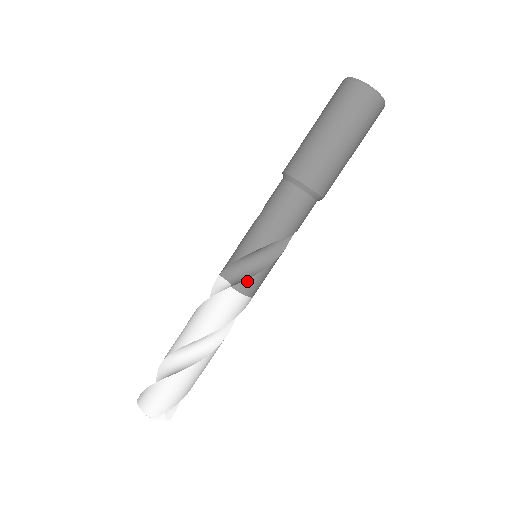
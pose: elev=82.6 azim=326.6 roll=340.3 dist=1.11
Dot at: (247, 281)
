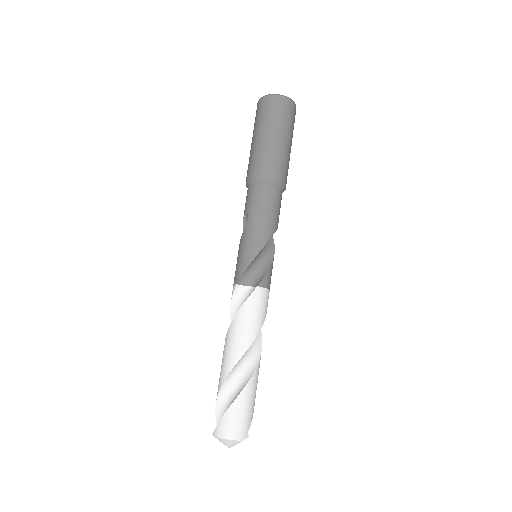
Dot at: (267, 276)
